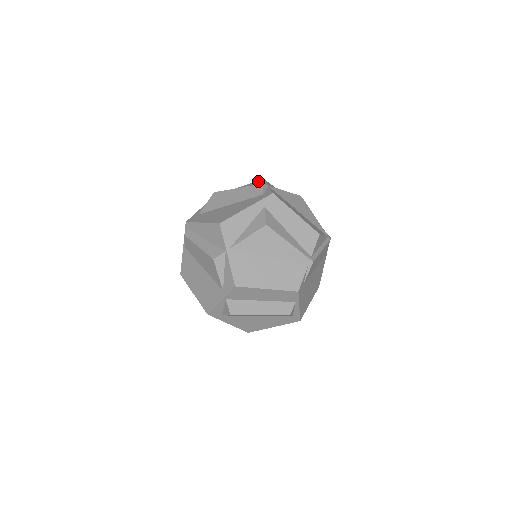
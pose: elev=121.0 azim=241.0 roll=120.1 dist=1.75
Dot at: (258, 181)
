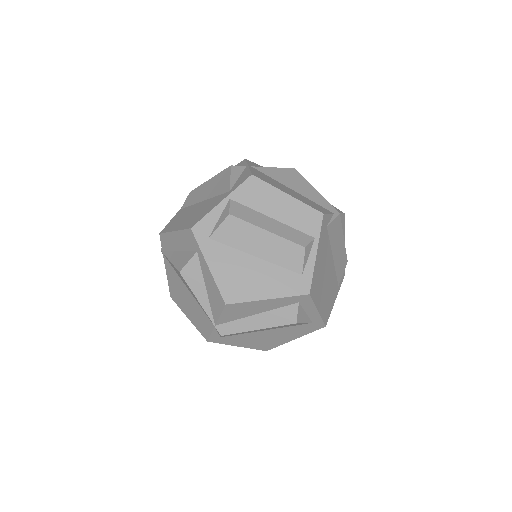
Dot at: occluded
